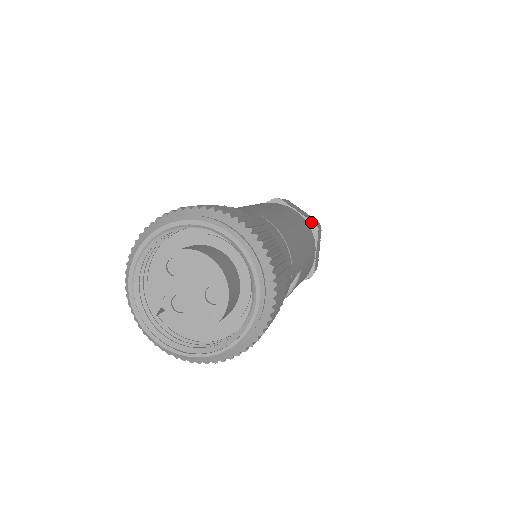
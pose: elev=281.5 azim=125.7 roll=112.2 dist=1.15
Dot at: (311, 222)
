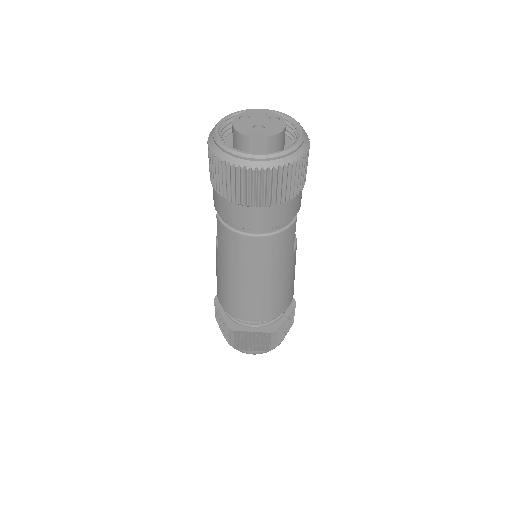
Dot at: occluded
